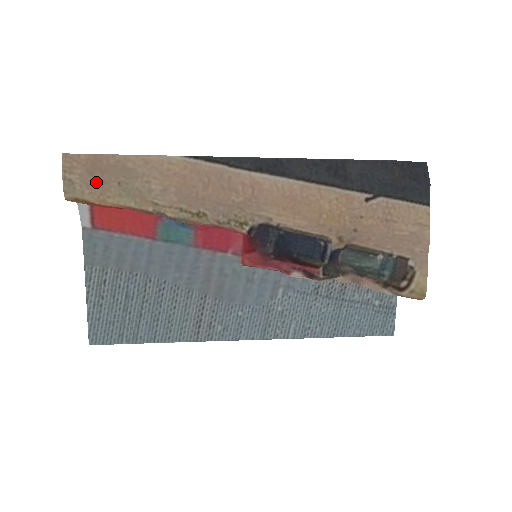
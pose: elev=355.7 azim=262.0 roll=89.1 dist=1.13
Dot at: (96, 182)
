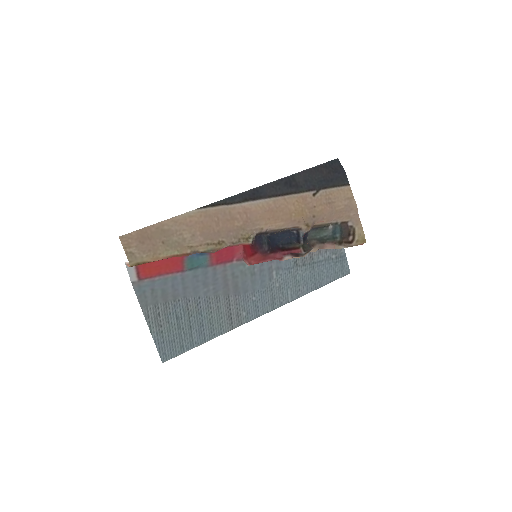
Dot at: (148, 247)
